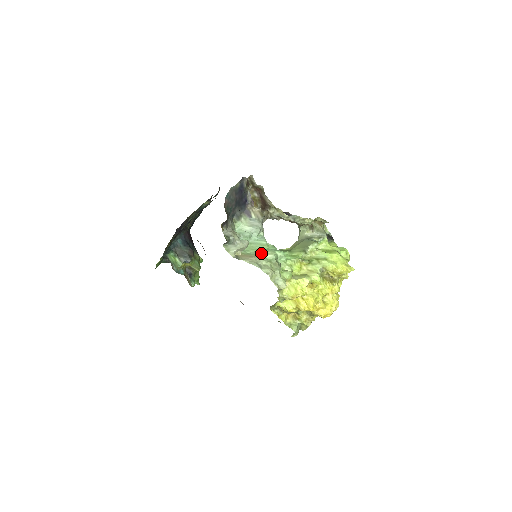
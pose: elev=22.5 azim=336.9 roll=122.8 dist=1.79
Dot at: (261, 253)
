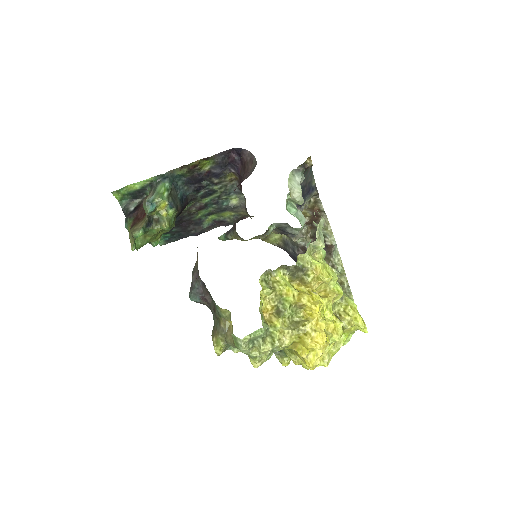
Dot at: occluded
